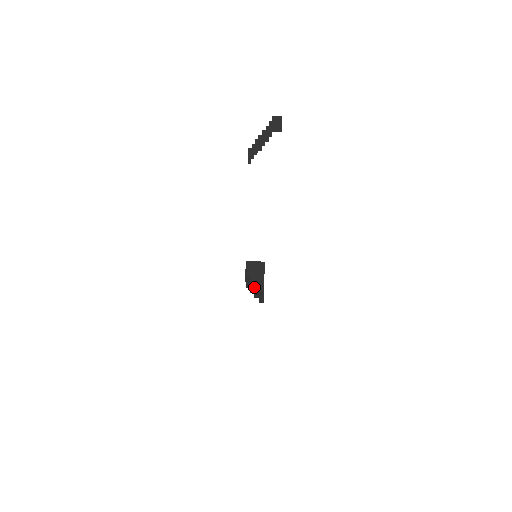
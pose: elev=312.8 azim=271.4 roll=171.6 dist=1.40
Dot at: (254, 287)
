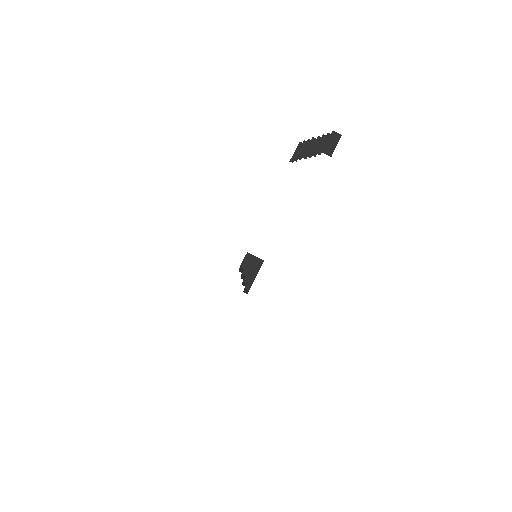
Dot at: (243, 281)
